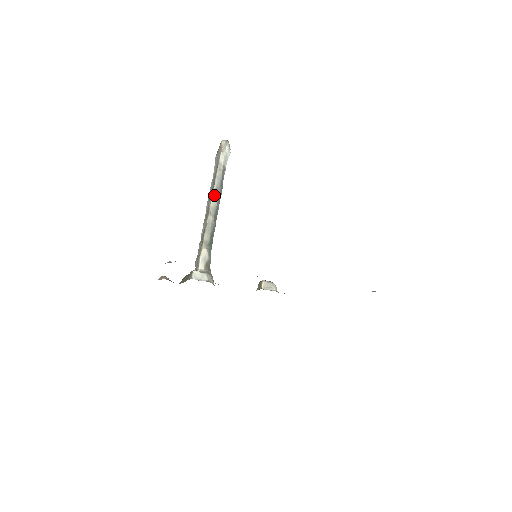
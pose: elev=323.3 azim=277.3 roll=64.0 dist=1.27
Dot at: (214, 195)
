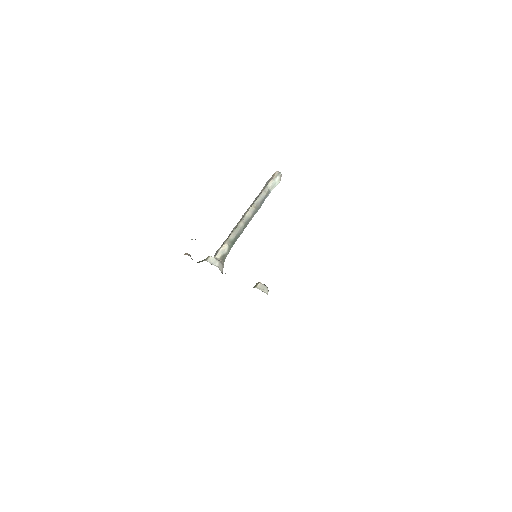
Dot at: (252, 208)
